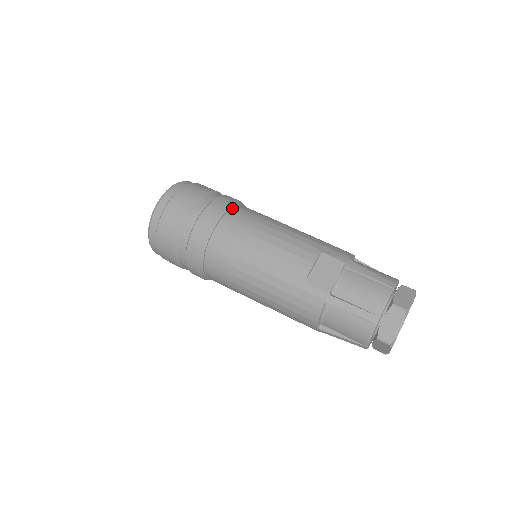
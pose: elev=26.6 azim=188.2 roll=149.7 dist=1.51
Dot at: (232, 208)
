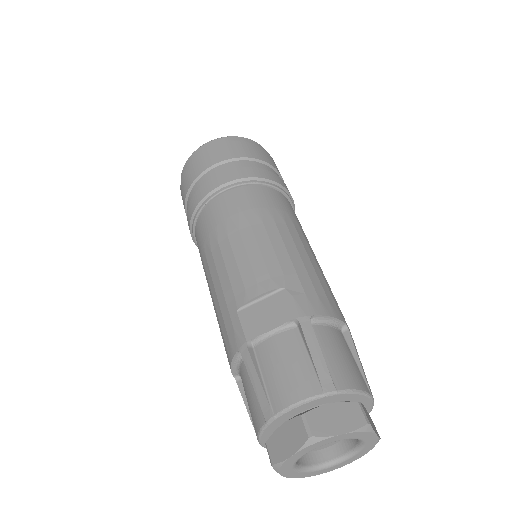
Dot at: (252, 185)
